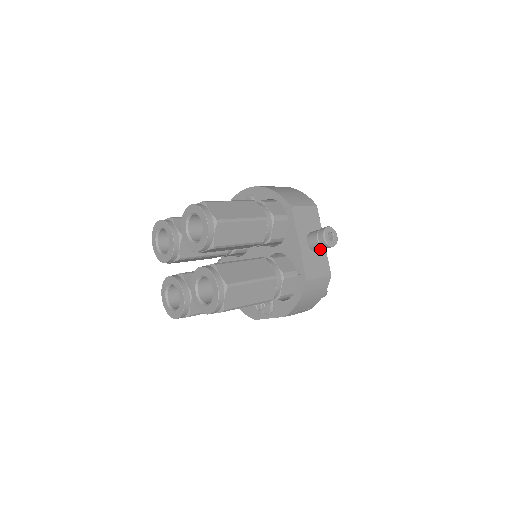
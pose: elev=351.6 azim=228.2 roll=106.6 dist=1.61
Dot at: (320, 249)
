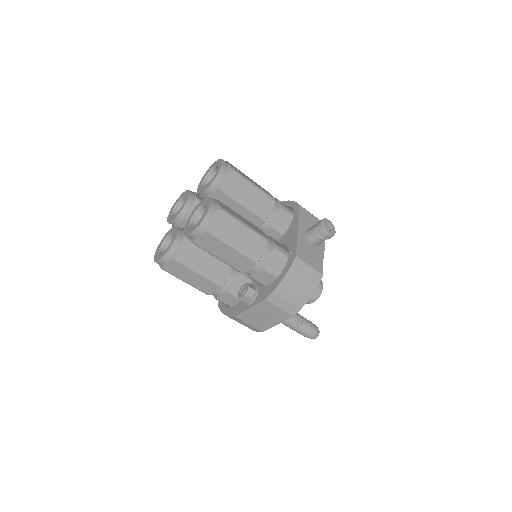
Dot at: (317, 241)
